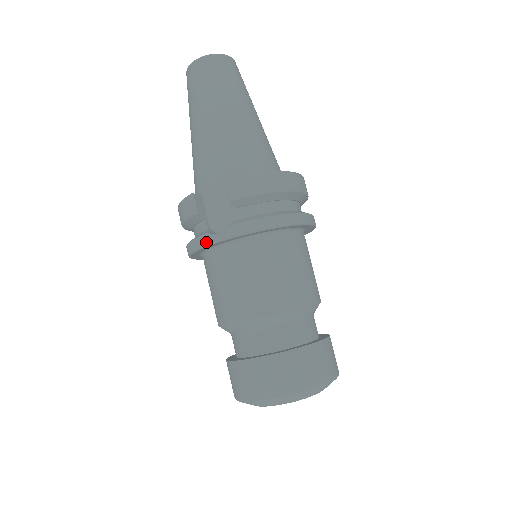
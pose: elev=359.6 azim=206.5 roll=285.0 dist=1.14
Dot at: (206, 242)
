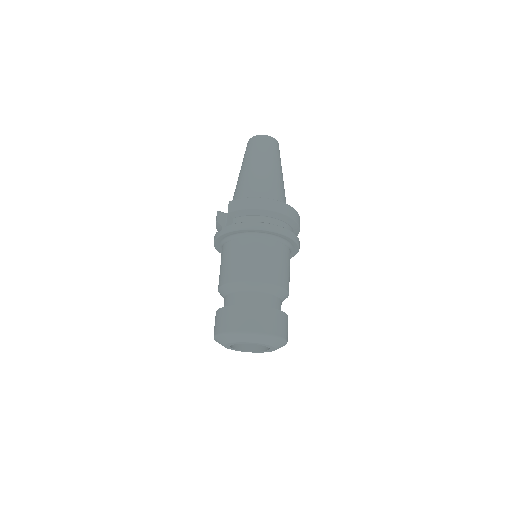
Dot at: (215, 237)
